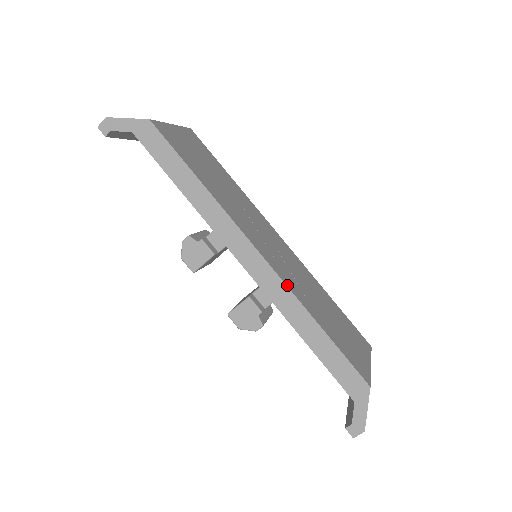
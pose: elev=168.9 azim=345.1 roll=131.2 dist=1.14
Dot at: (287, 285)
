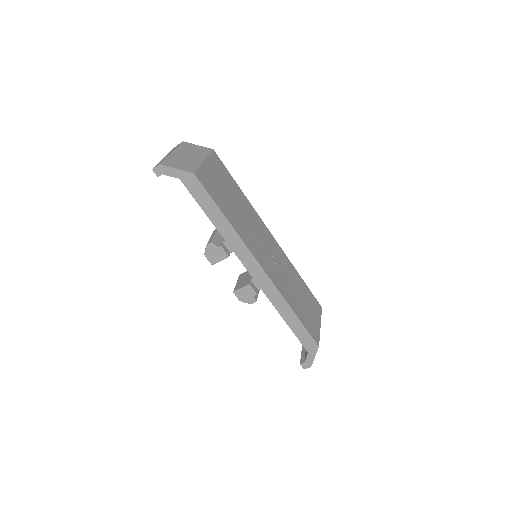
Dot at: (278, 288)
